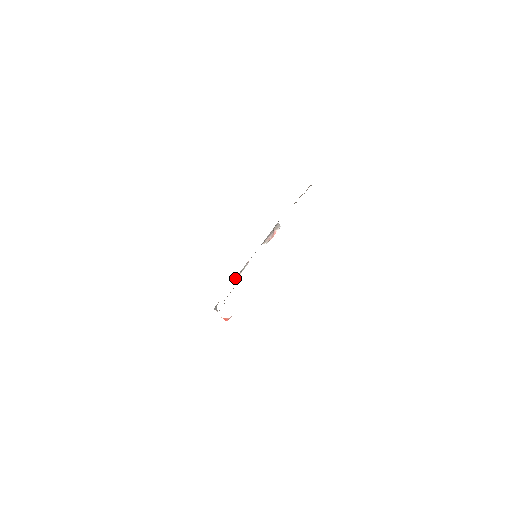
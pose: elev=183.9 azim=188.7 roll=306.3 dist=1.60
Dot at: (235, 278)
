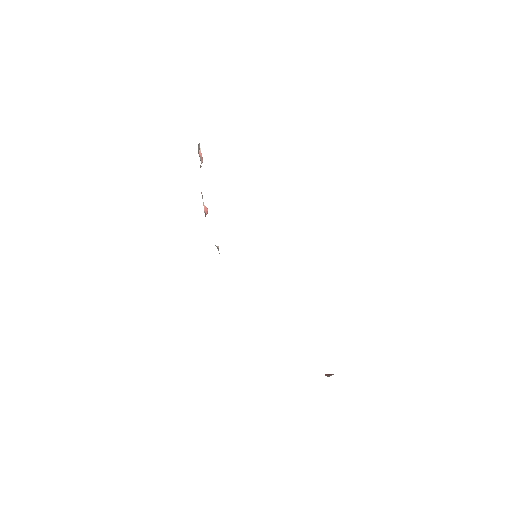
Dot at: occluded
